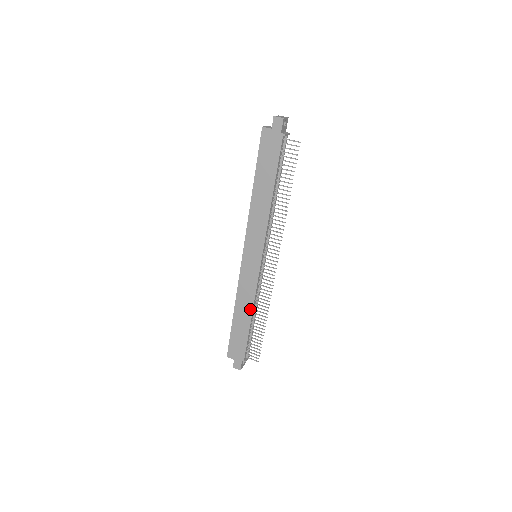
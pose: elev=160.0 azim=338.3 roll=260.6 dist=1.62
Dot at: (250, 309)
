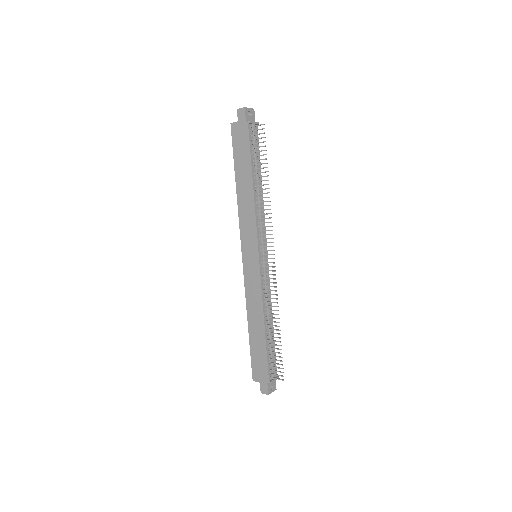
Dot at: (261, 316)
